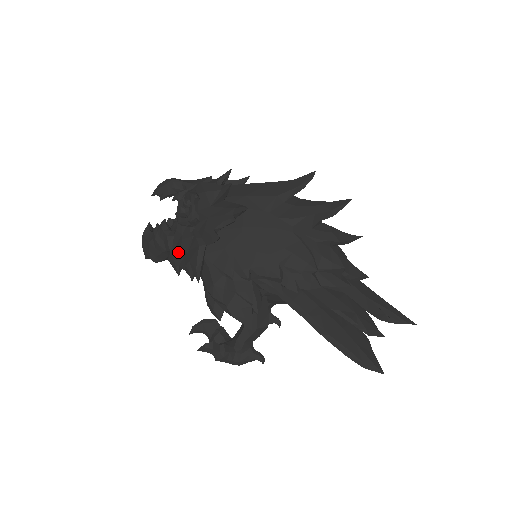
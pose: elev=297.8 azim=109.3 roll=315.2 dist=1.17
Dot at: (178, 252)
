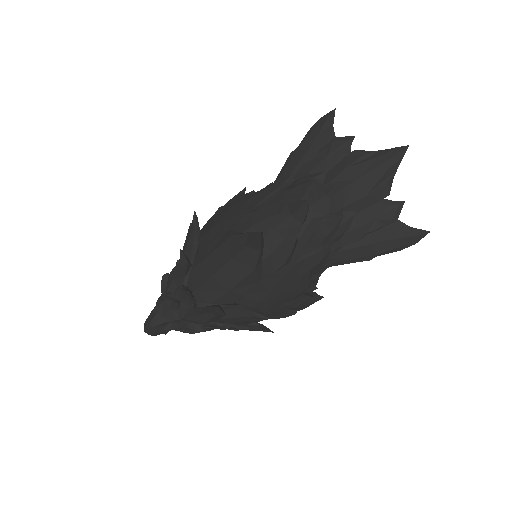
Dot at: occluded
